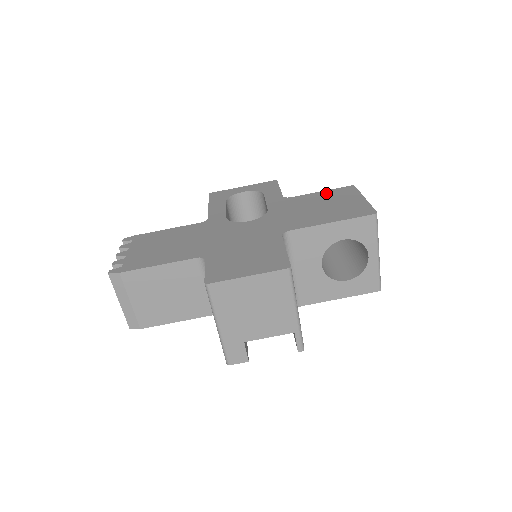
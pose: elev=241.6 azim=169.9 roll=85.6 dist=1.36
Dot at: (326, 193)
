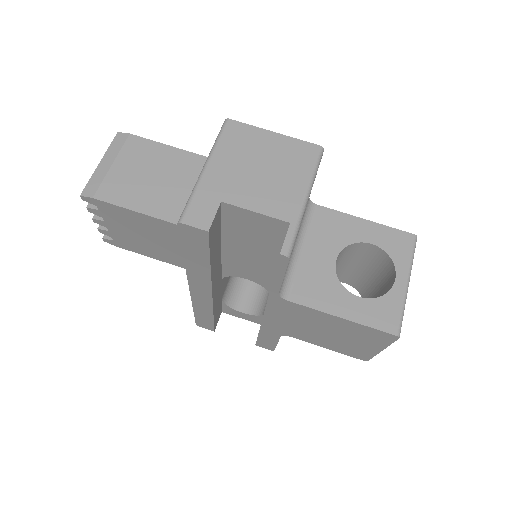
Dot at: occluded
